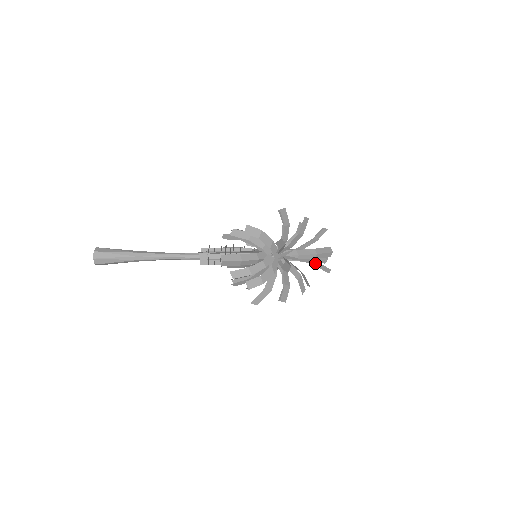
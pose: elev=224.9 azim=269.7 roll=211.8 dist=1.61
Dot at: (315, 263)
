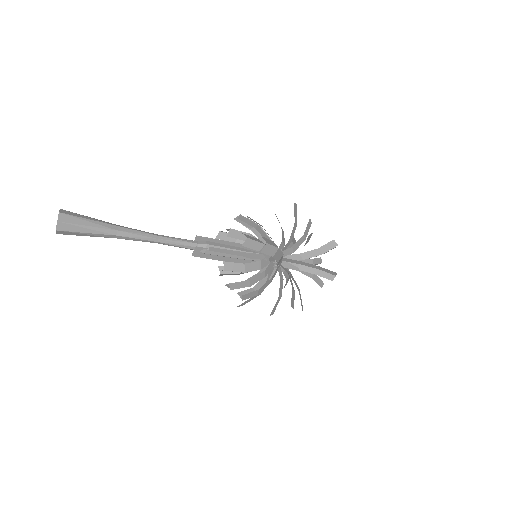
Dot at: (313, 276)
